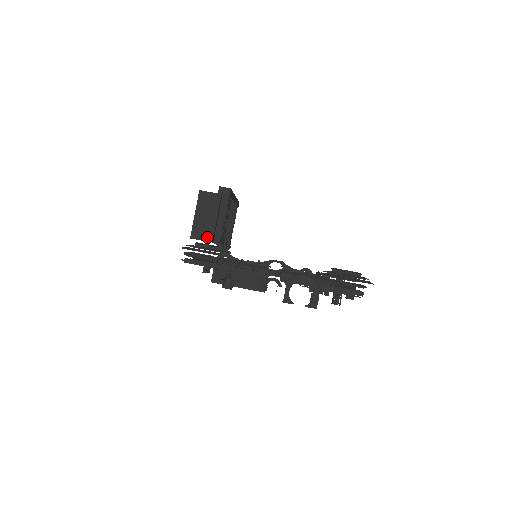
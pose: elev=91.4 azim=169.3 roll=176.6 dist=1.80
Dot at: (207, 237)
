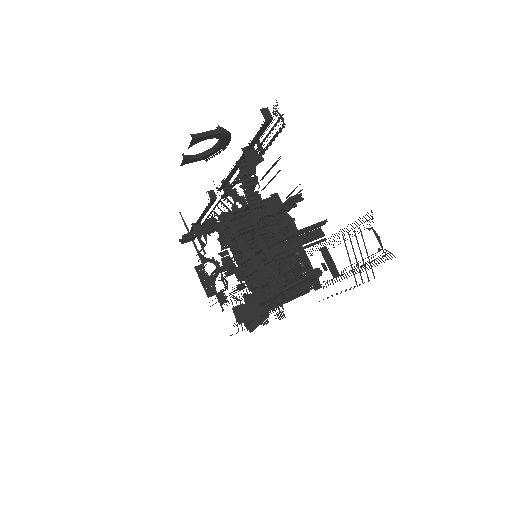
Dot at: occluded
